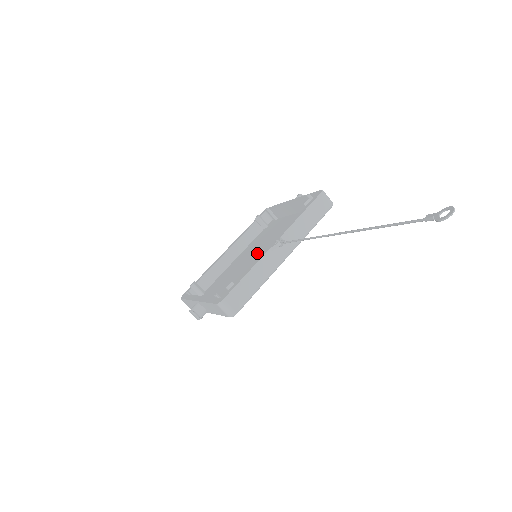
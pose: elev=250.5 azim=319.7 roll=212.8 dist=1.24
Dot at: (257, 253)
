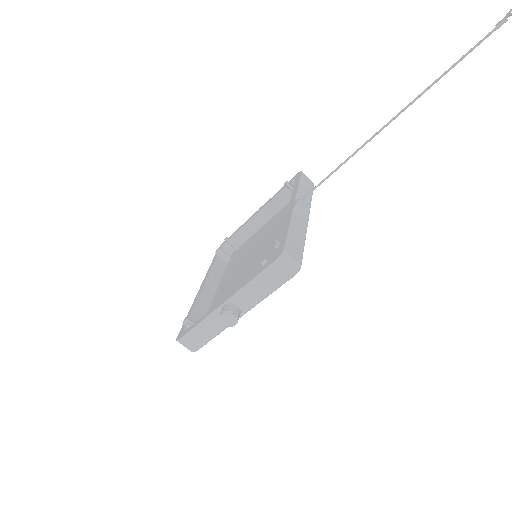
Dot at: (252, 258)
